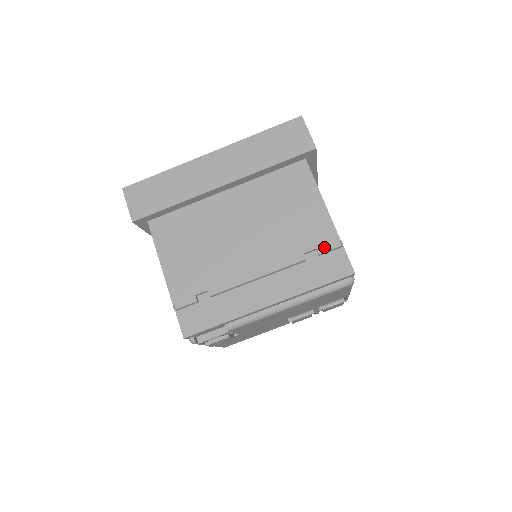
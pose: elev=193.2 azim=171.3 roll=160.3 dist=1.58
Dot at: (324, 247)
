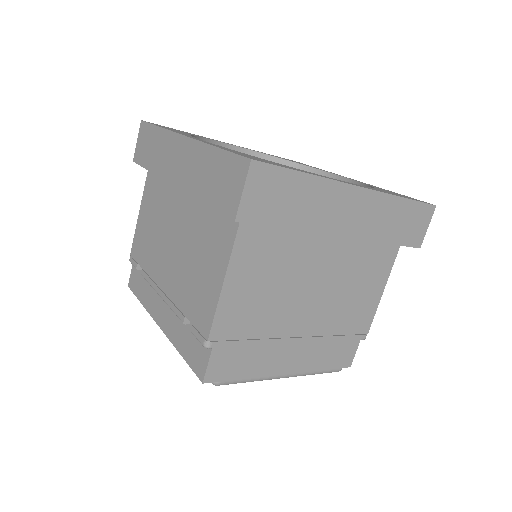
Dot at: (195, 331)
